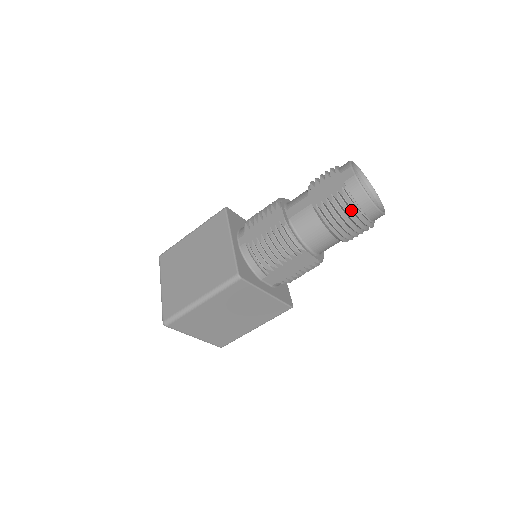
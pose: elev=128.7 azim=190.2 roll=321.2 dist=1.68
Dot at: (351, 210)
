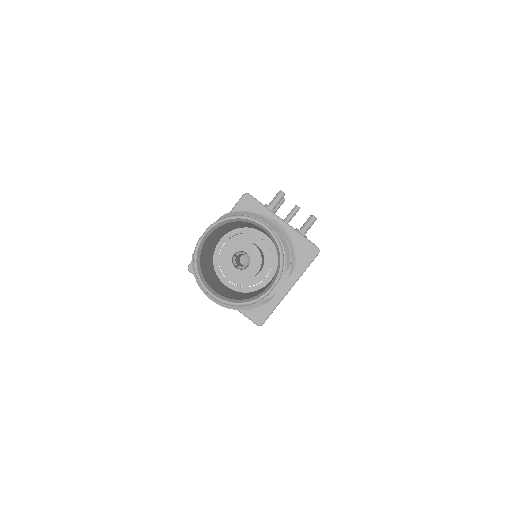
Dot at: occluded
